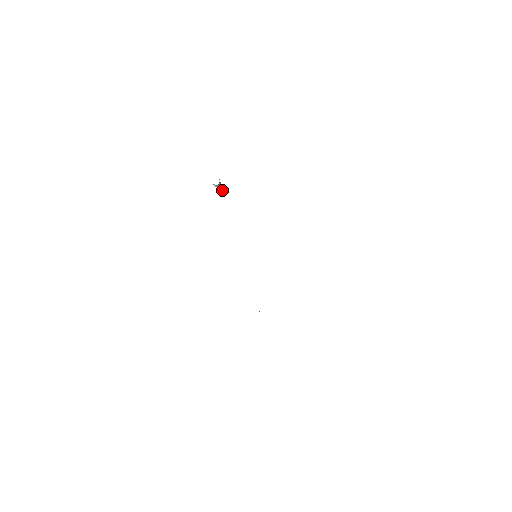
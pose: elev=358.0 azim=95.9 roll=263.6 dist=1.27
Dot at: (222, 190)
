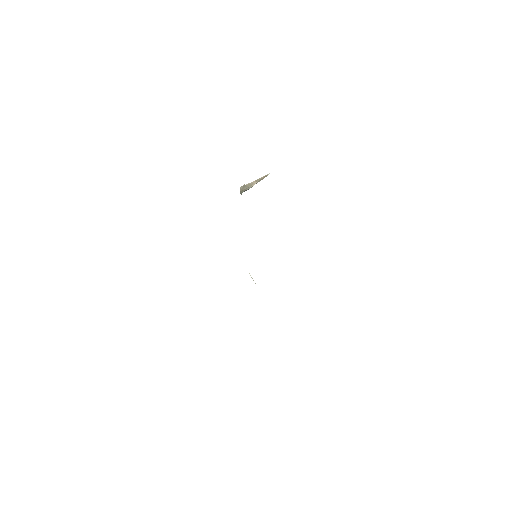
Dot at: (259, 180)
